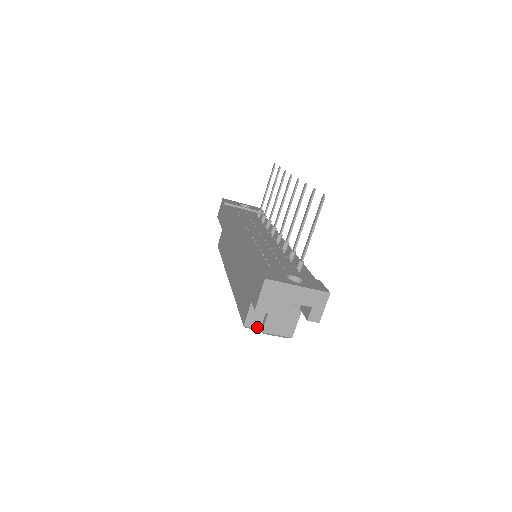
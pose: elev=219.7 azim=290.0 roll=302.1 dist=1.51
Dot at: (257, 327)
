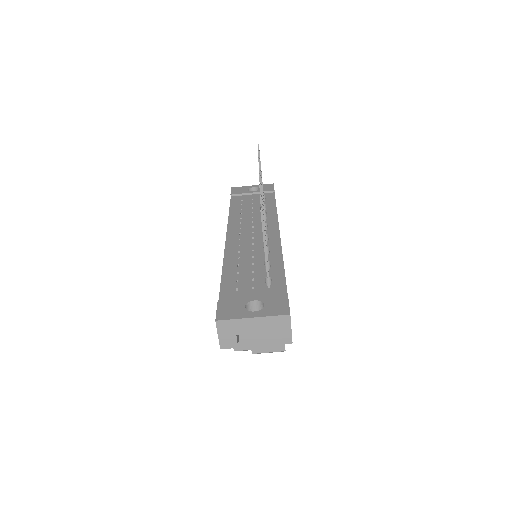
Dot at: (248, 349)
